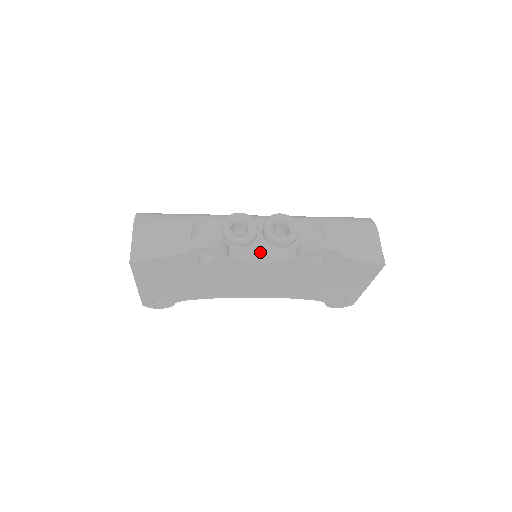
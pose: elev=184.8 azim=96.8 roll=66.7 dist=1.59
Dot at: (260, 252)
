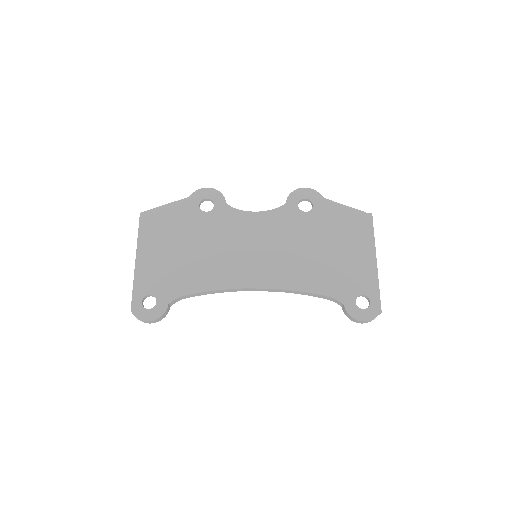
Dot at: occluded
